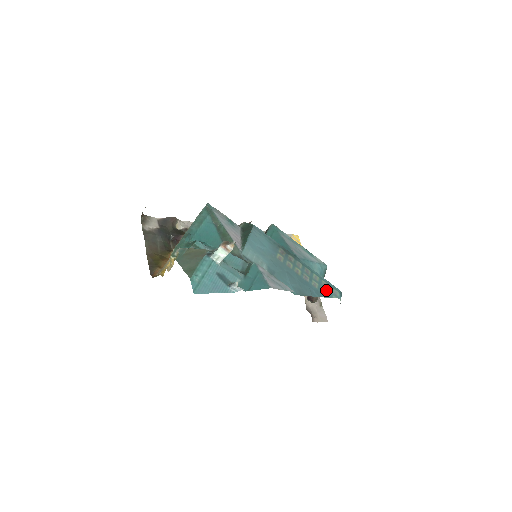
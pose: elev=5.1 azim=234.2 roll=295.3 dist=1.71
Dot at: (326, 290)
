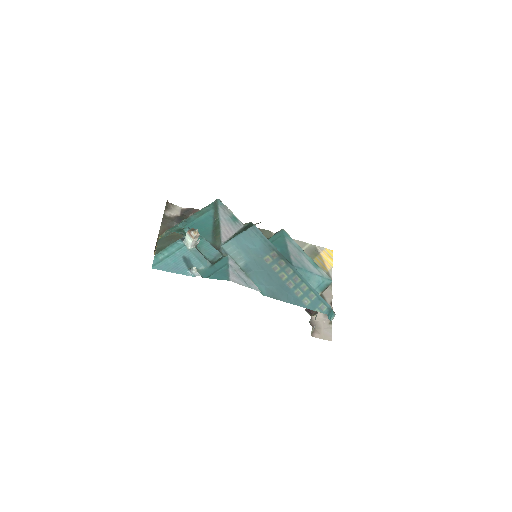
Dot at: (310, 301)
